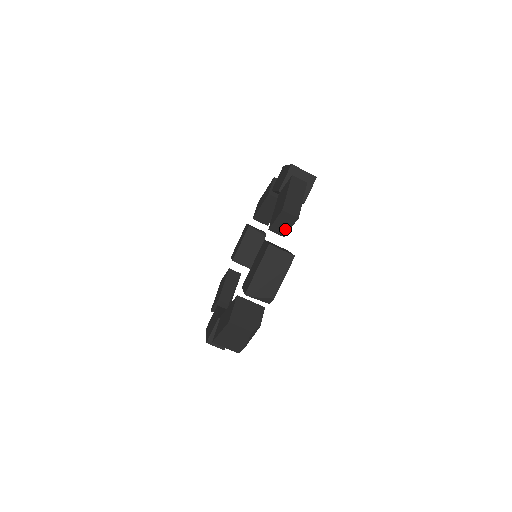
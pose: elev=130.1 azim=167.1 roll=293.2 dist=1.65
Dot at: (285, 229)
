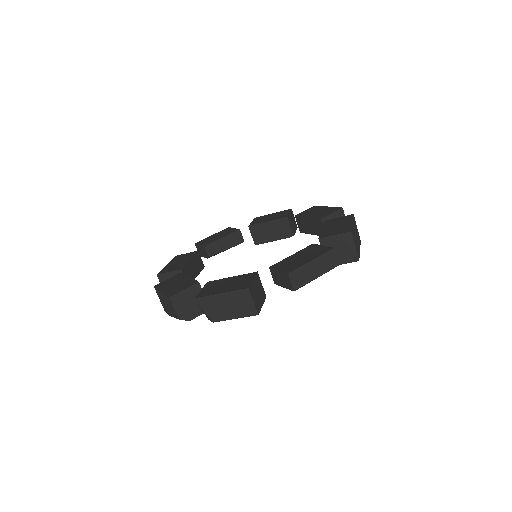
Dot at: (280, 282)
